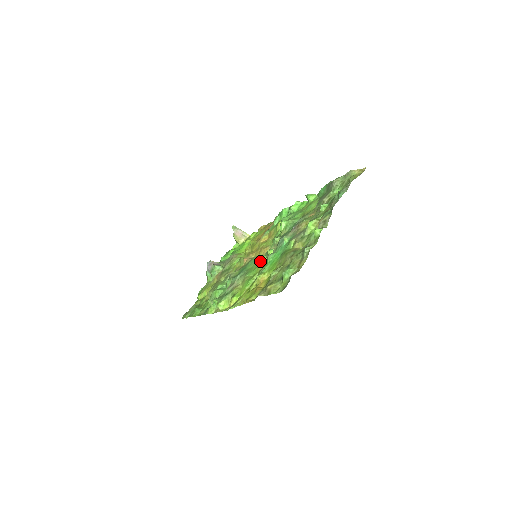
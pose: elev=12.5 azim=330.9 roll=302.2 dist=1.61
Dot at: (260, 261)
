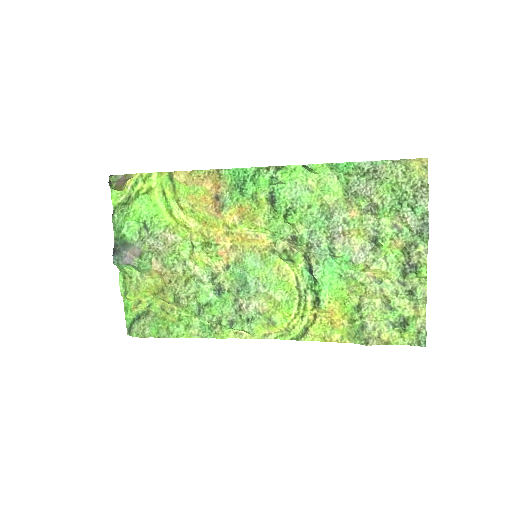
Dot at: (275, 266)
